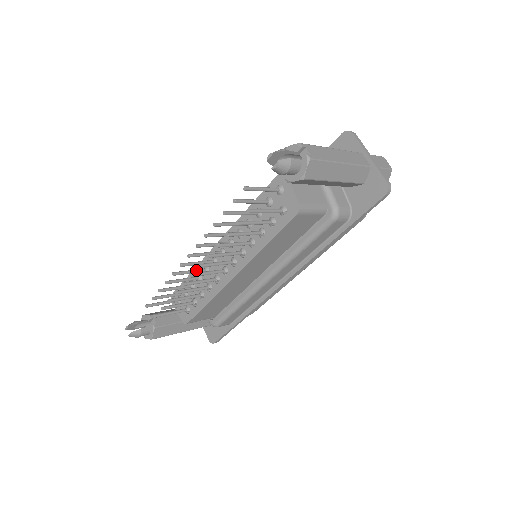
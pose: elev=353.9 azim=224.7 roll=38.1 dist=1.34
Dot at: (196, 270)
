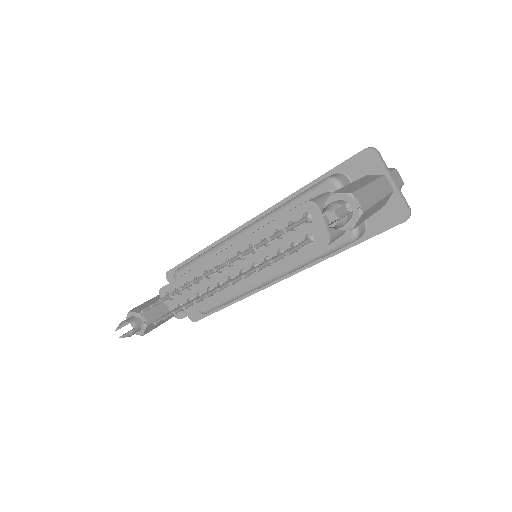
Dot at: occluded
